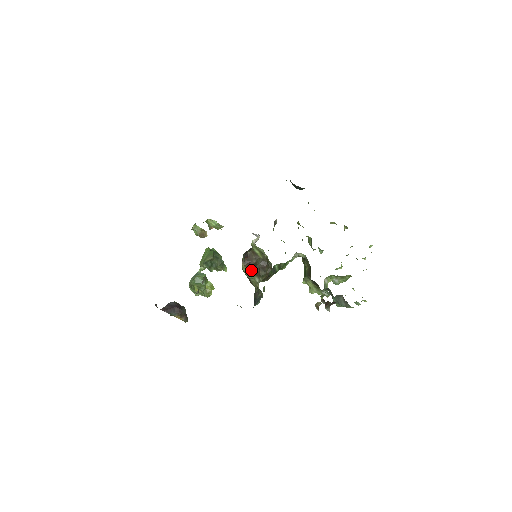
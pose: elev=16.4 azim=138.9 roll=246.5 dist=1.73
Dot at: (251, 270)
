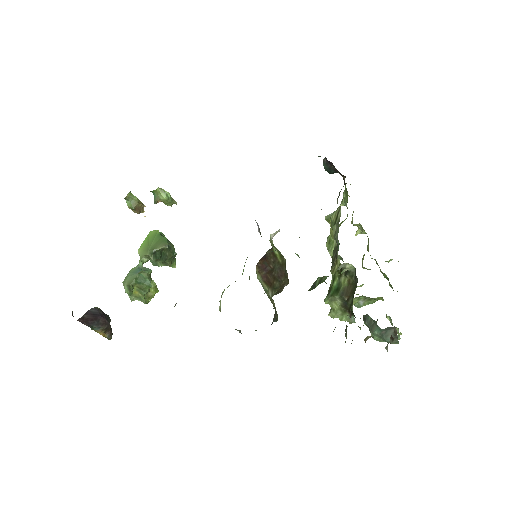
Dot at: (264, 278)
